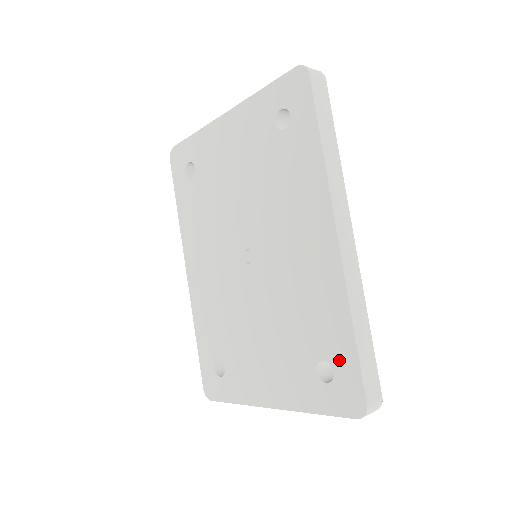
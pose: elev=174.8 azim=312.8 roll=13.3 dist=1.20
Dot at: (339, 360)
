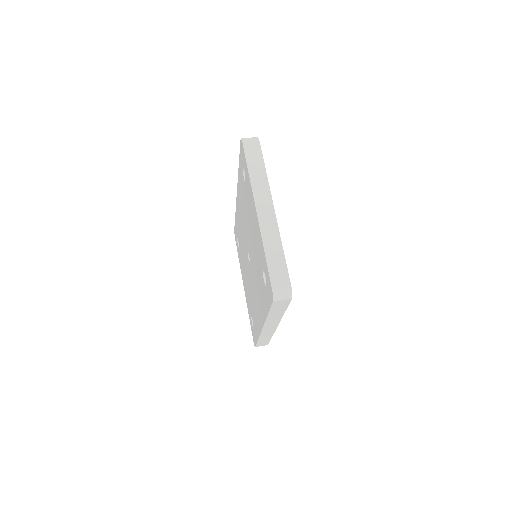
Dot at: (254, 331)
